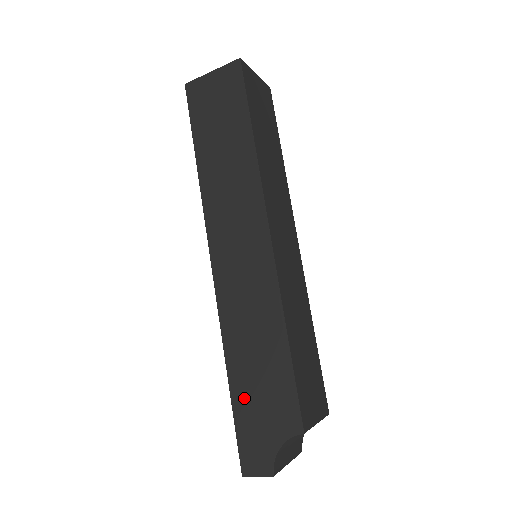
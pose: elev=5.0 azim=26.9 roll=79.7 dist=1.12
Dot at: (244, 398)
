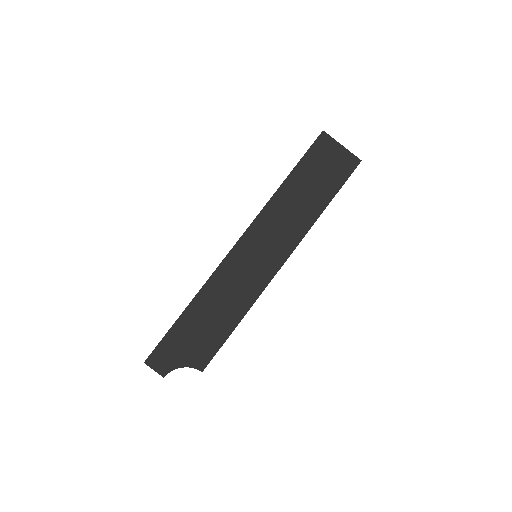
Dot at: (186, 326)
